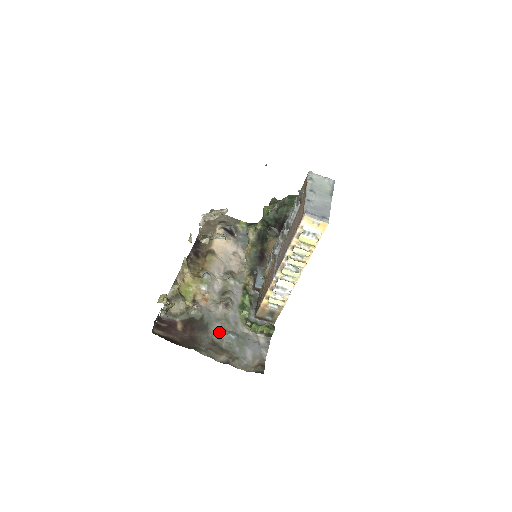
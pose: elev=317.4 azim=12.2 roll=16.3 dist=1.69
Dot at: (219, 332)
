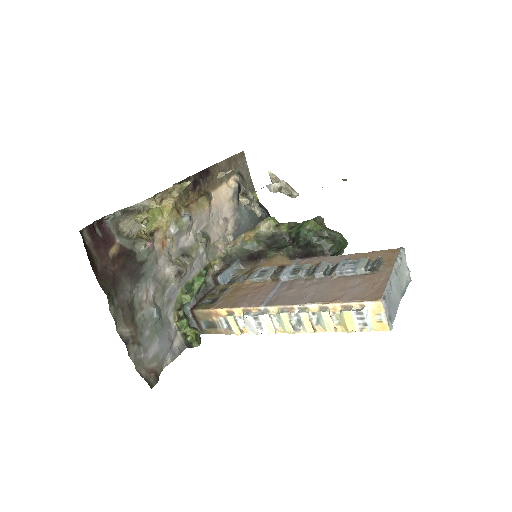
Dot at: (146, 296)
